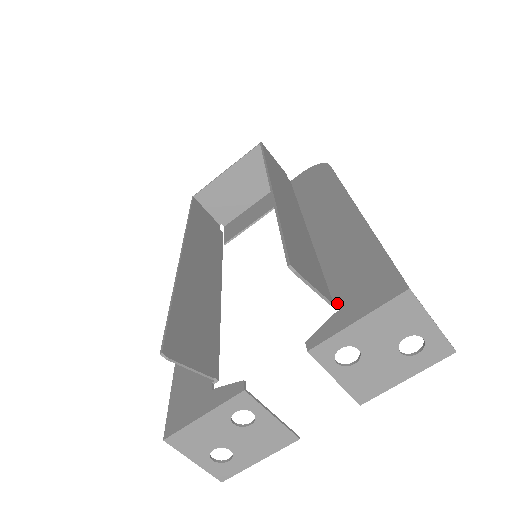
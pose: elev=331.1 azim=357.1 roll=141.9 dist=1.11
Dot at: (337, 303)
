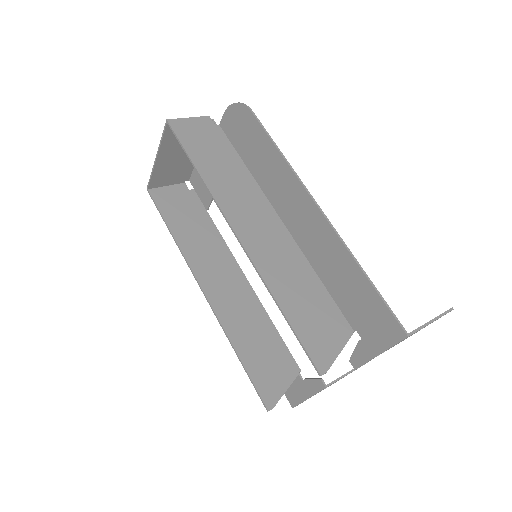
Dot at: (356, 330)
